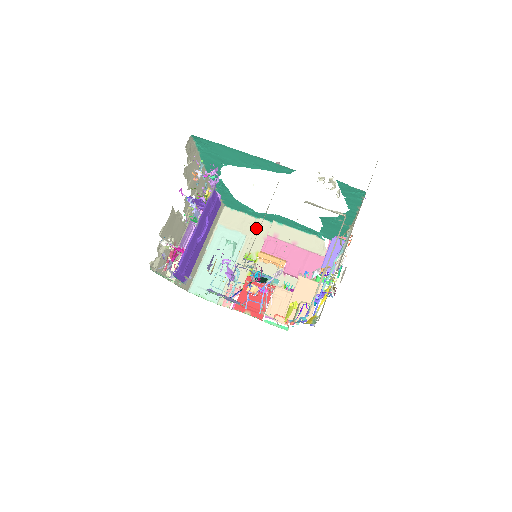
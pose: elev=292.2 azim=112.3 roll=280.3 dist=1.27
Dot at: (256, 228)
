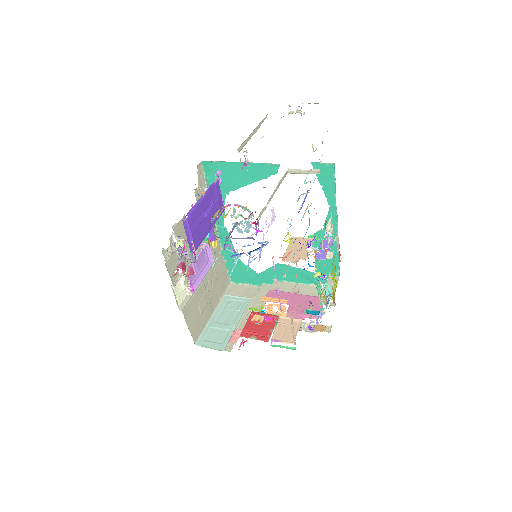
Dot at: (259, 290)
